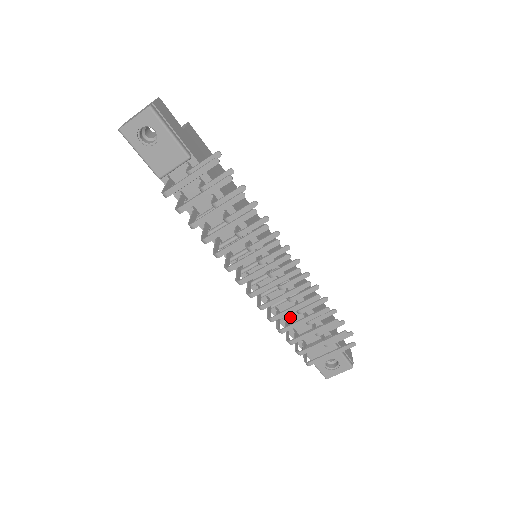
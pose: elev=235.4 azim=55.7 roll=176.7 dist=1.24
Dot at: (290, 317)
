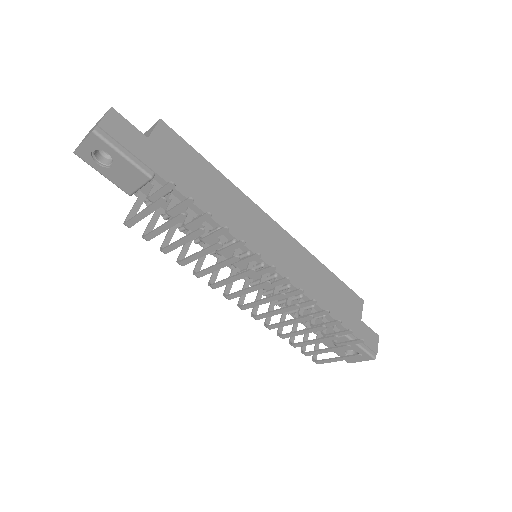
Dot at: occluded
